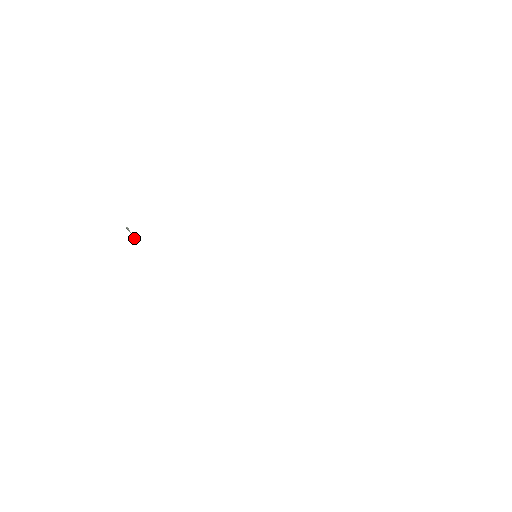
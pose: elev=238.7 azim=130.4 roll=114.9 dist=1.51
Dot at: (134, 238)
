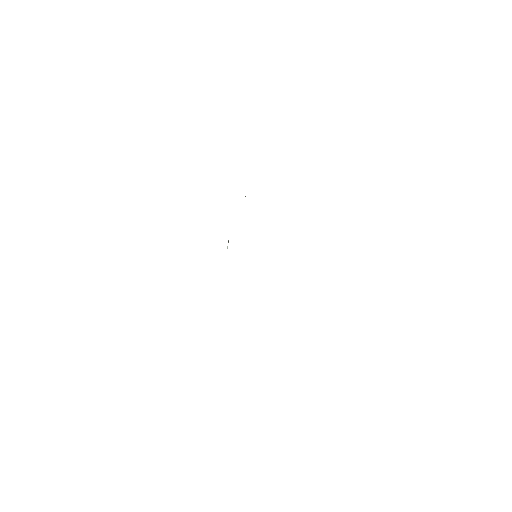
Dot at: occluded
